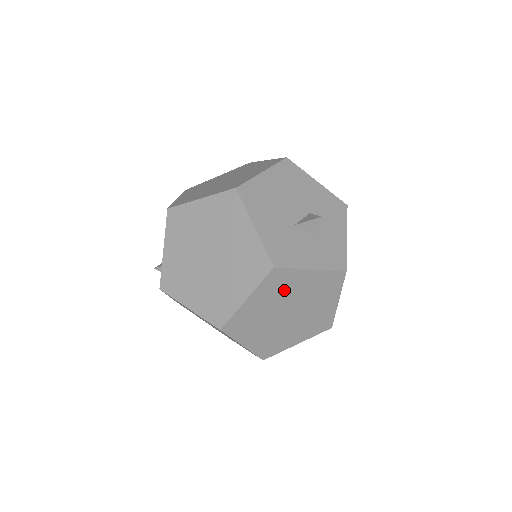
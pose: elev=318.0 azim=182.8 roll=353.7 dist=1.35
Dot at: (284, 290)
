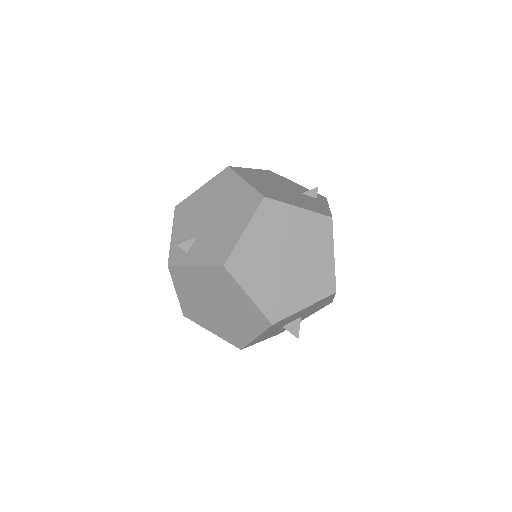
Dot at: occluded
